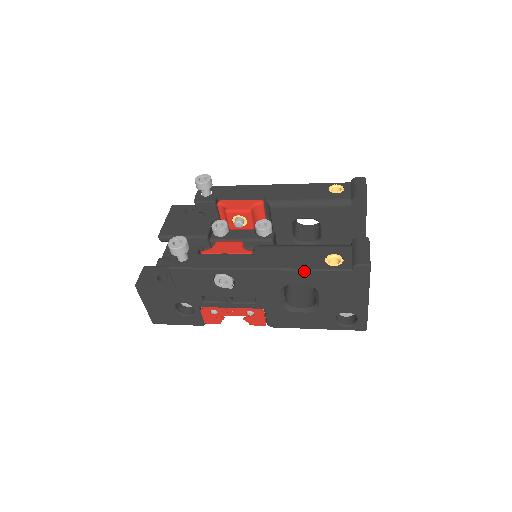
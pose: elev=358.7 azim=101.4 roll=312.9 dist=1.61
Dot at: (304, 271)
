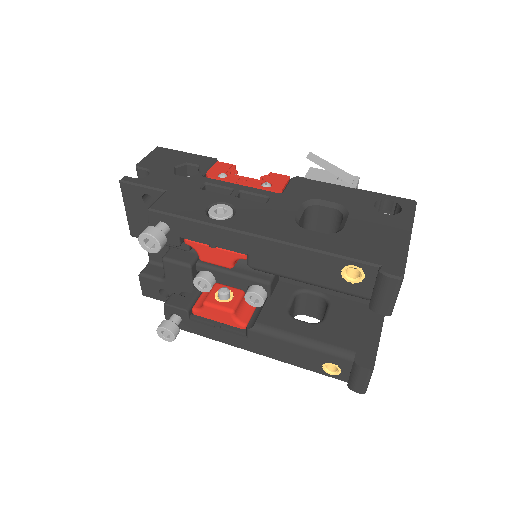
Dot at: (300, 366)
